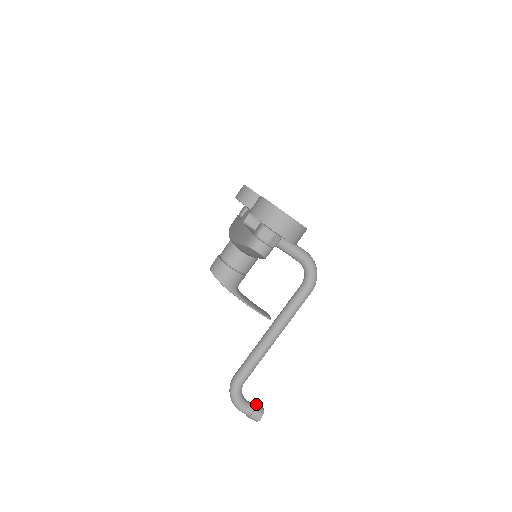
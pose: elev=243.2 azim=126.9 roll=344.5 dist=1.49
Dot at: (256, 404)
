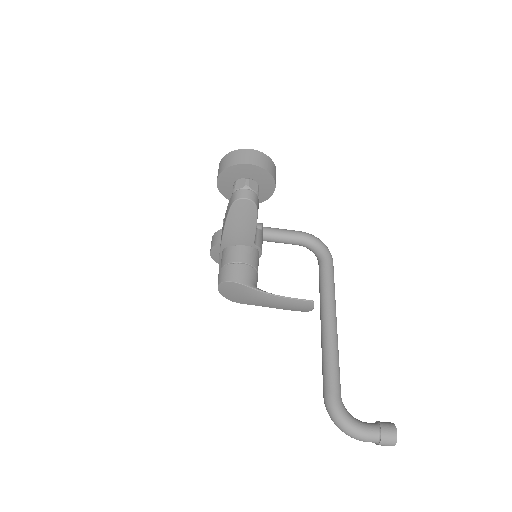
Dot at: (377, 422)
